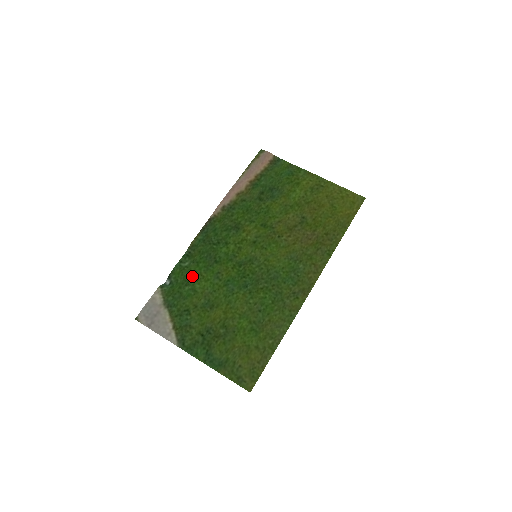
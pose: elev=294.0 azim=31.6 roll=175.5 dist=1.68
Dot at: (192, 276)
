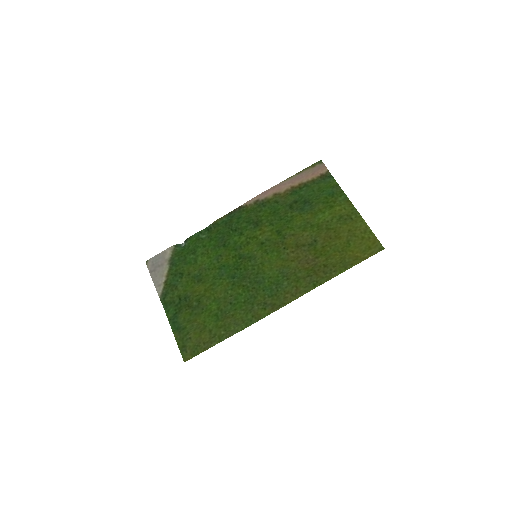
Dot at: (201, 248)
